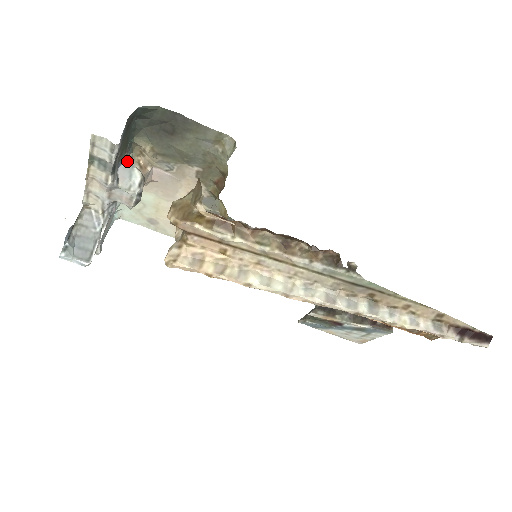
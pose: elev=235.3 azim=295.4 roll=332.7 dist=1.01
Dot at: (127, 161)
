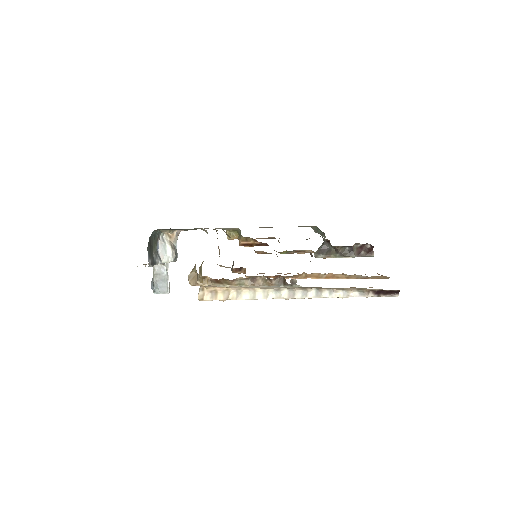
Dot at: (161, 242)
